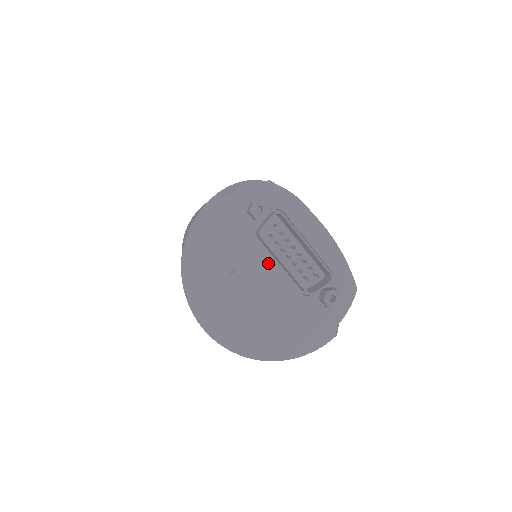
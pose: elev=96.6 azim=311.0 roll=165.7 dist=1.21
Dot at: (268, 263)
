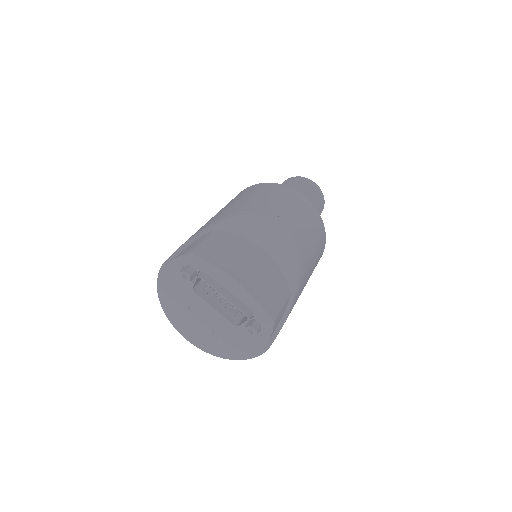
Dot at: occluded
